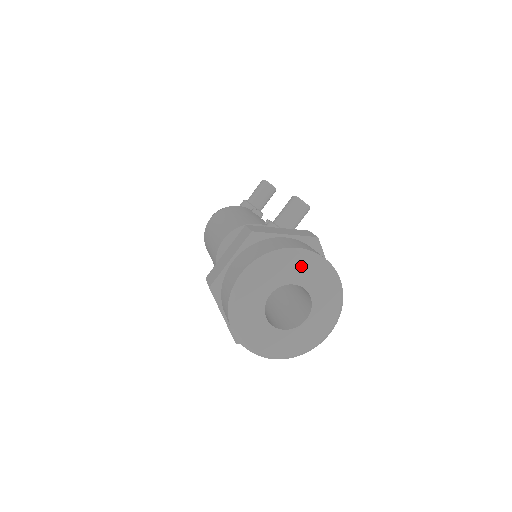
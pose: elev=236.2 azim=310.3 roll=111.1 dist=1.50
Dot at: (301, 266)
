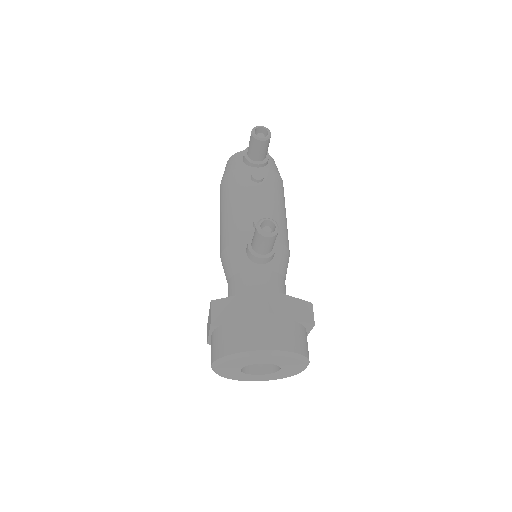
Dot at: (251, 359)
